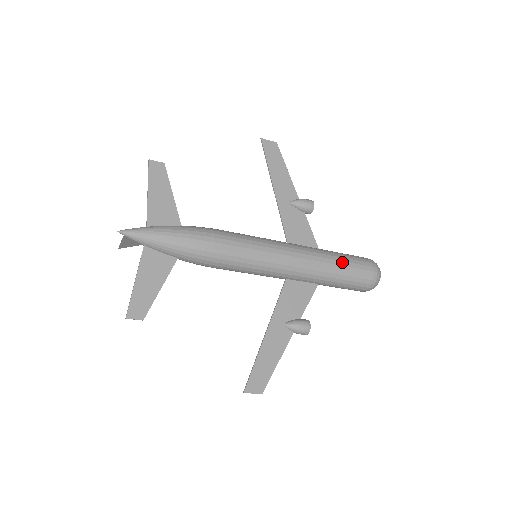
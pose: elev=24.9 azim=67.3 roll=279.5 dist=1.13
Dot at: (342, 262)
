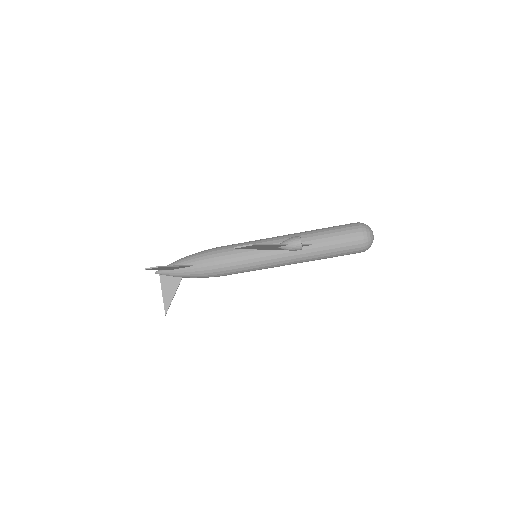
Dot at: occluded
